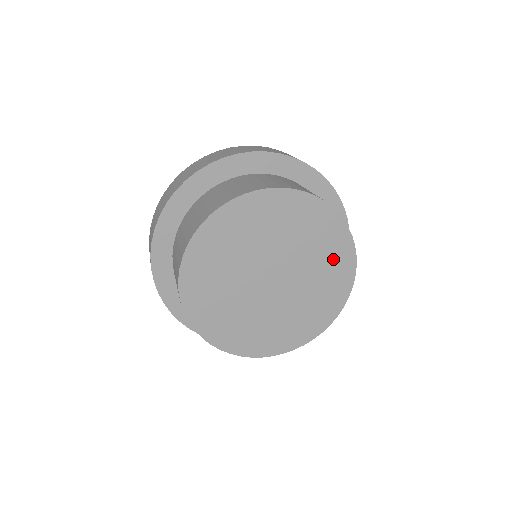
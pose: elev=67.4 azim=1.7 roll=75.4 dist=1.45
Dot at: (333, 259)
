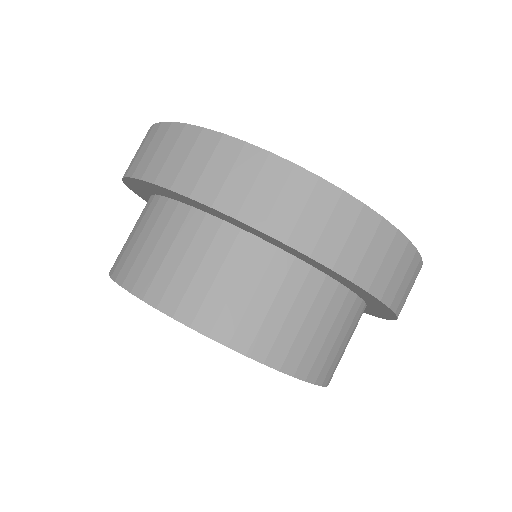
Dot at: occluded
